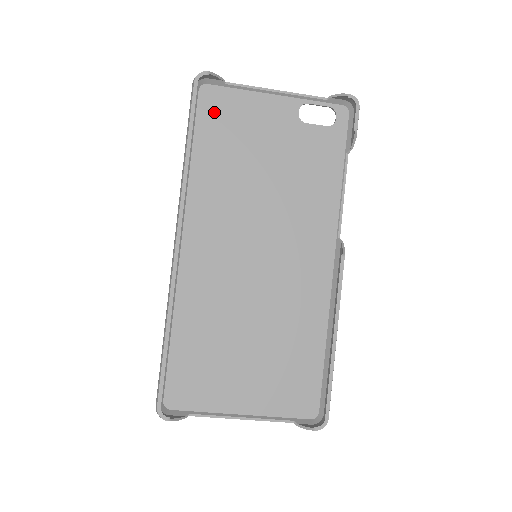
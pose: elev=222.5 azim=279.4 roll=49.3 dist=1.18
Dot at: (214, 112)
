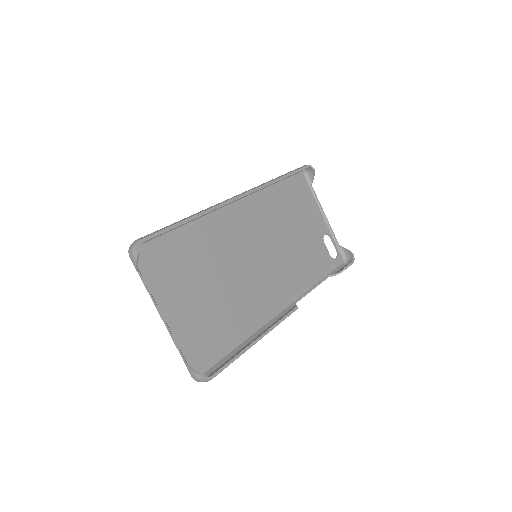
Dot at: (297, 186)
